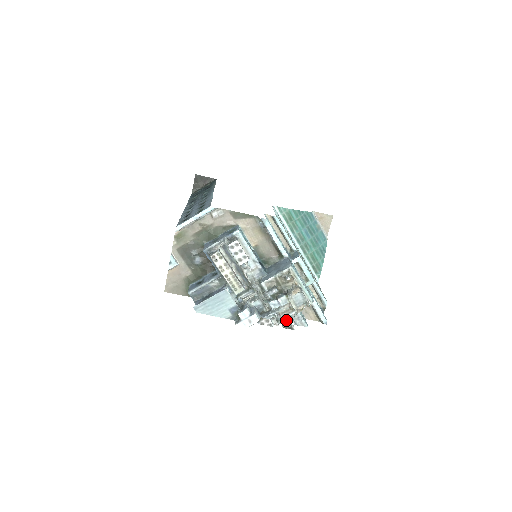
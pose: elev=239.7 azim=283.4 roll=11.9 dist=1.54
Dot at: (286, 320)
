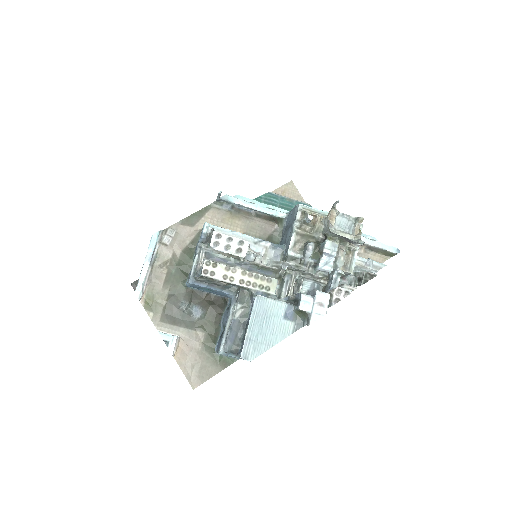
Dot at: (357, 277)
